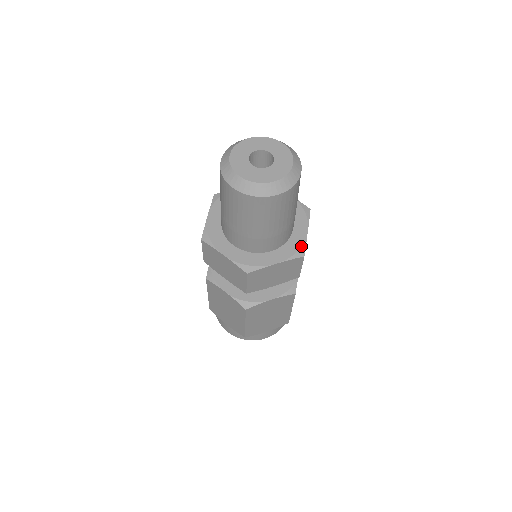
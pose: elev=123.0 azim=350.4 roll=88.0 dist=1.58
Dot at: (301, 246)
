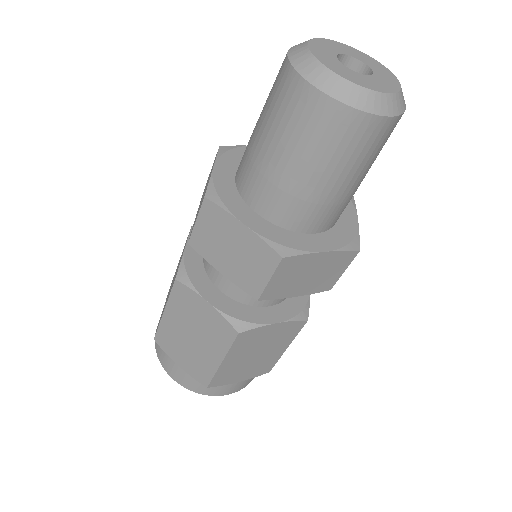
Dot at: occluded
